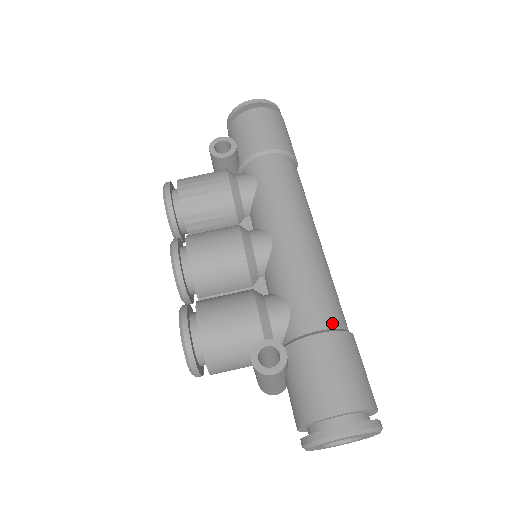
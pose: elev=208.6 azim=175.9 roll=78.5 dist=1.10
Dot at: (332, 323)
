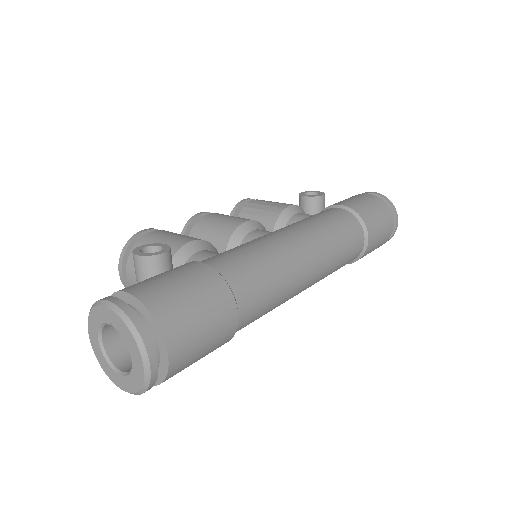
Dot at: (224, 271)
